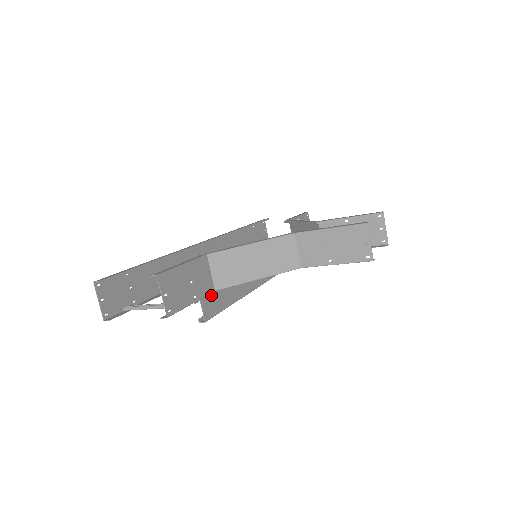
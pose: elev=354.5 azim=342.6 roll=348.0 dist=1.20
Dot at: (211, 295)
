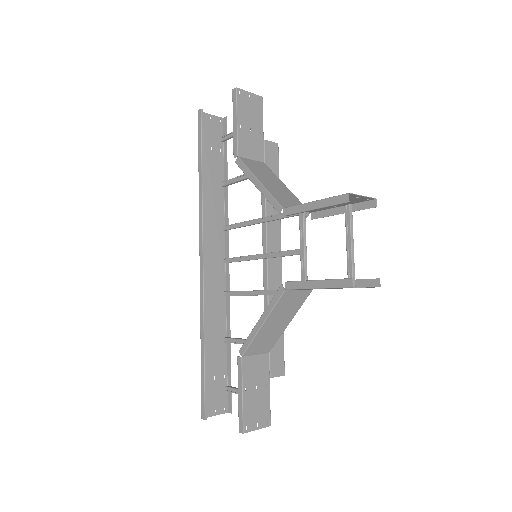
Dot at: (270, 360)
